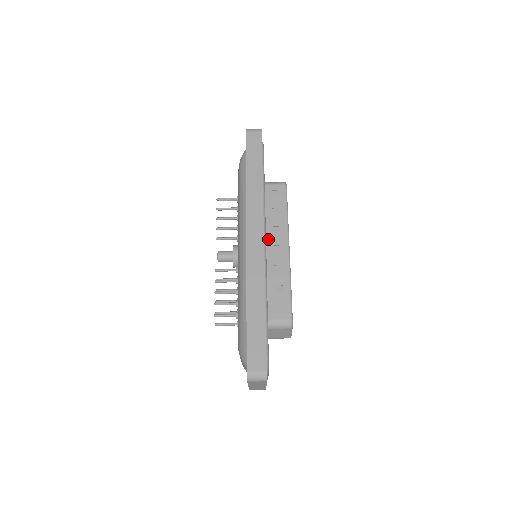
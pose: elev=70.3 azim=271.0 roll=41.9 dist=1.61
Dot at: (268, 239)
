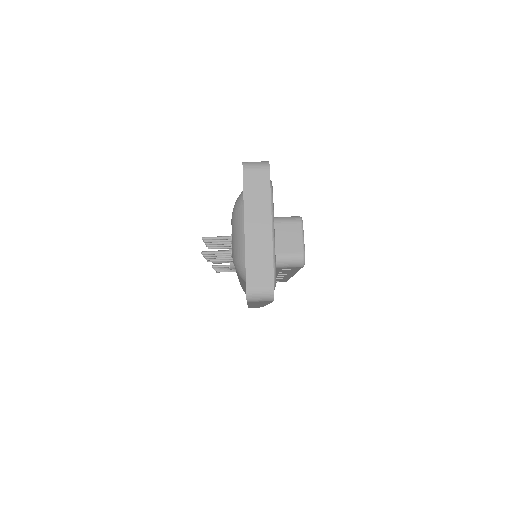
Dot at: occluded
